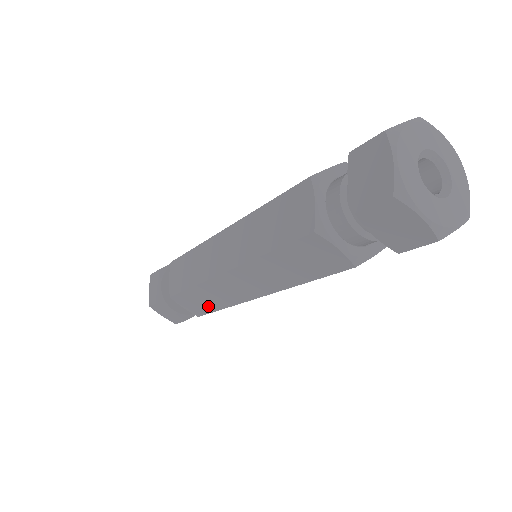
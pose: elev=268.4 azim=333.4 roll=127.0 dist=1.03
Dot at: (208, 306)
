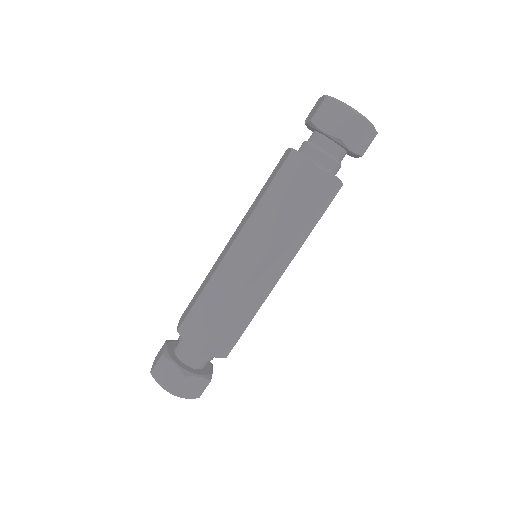
Dot at: (238, 329)
